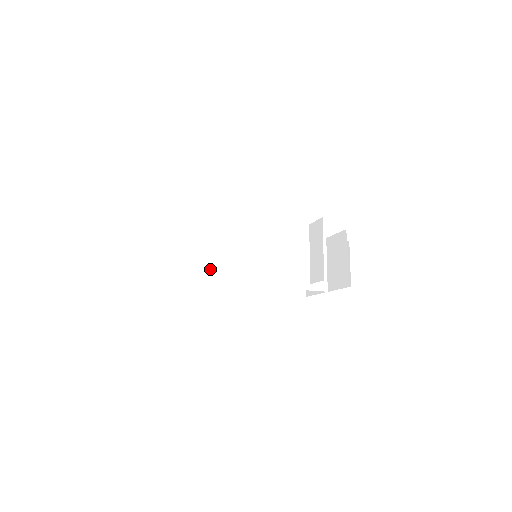
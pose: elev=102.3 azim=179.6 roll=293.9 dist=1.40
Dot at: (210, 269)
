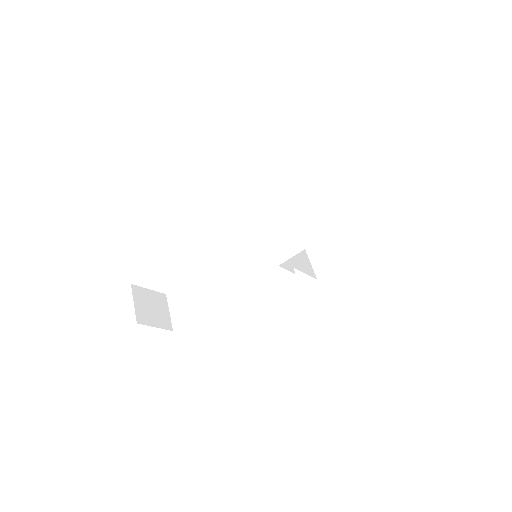
Dot at: (229, 286)
